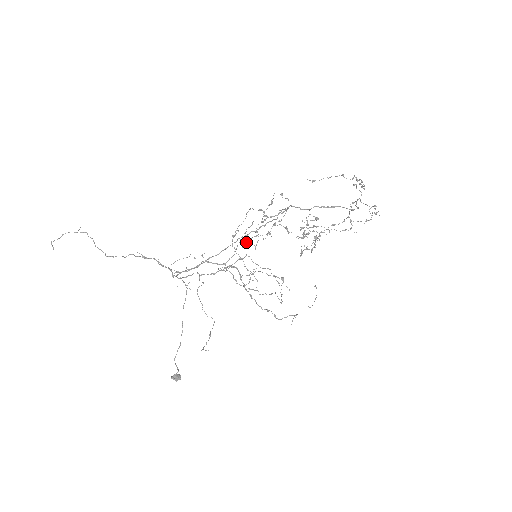
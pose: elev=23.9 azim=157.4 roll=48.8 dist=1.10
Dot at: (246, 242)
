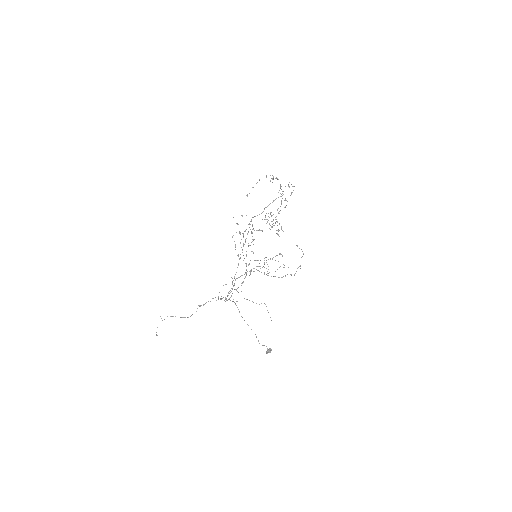
Dot at: occluded
